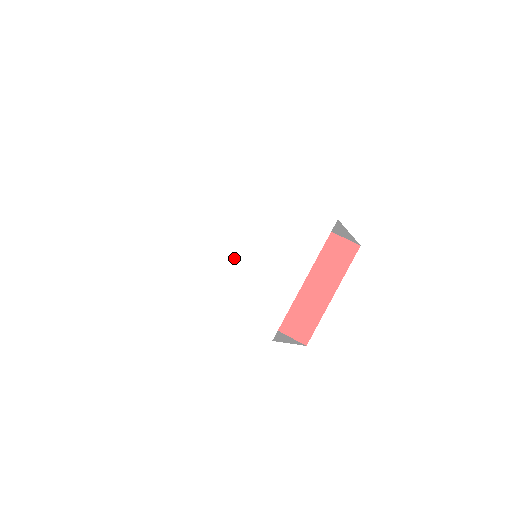
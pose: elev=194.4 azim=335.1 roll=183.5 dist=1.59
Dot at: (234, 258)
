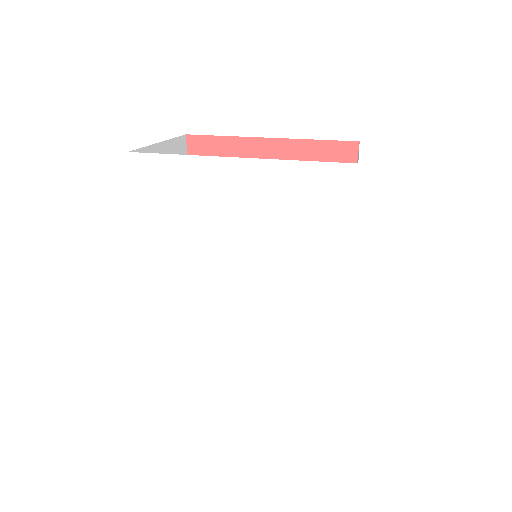
Dot at: (221, 289)
